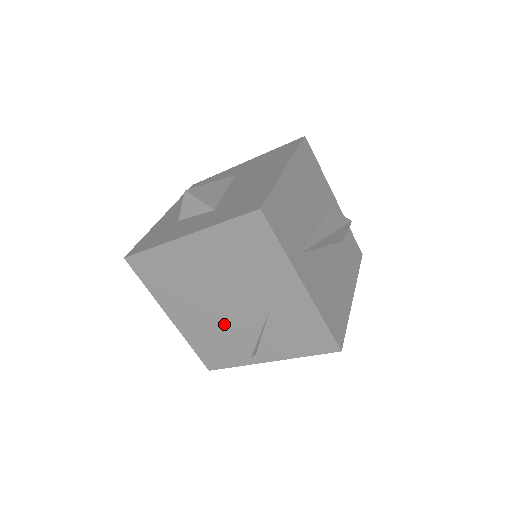
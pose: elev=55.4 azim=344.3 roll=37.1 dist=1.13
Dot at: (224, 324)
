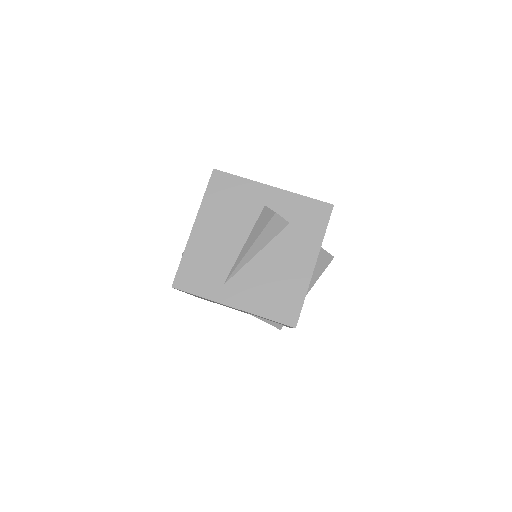
Dot at: occluded
